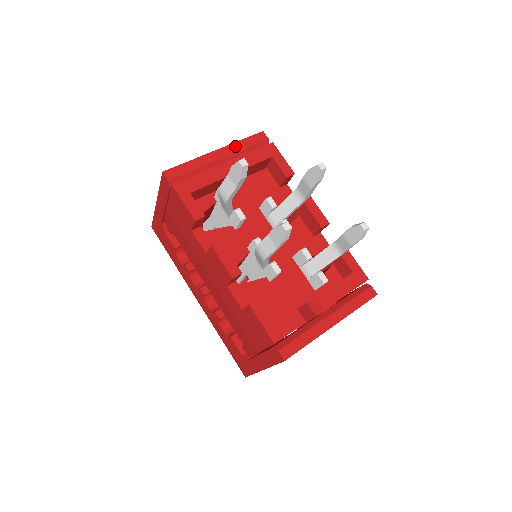
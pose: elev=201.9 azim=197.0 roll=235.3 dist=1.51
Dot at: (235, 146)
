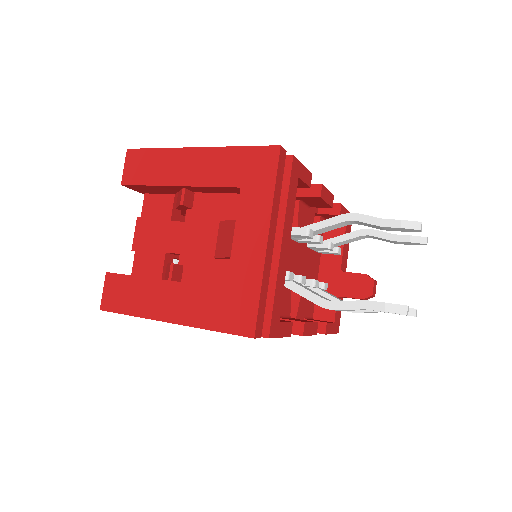
Dot at: (275, 208)
